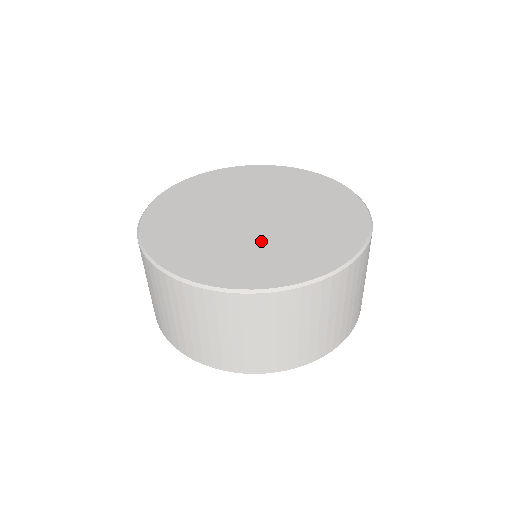
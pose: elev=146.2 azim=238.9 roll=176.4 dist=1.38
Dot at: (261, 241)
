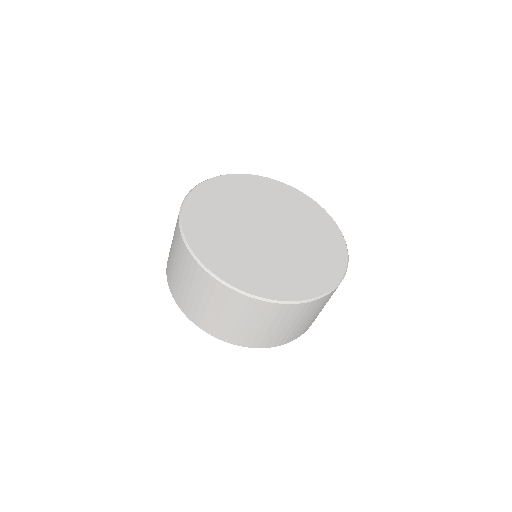
Dot at: (263, 255)
